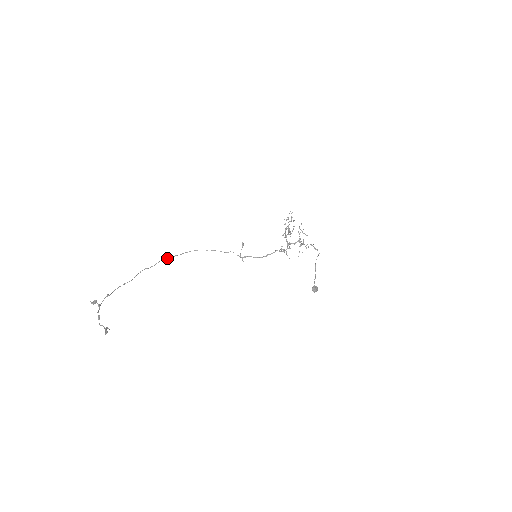
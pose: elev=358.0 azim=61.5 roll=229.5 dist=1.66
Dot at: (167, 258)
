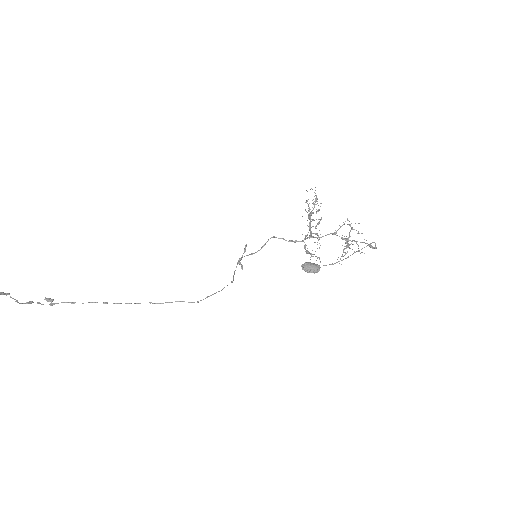
Dot at: occluded
